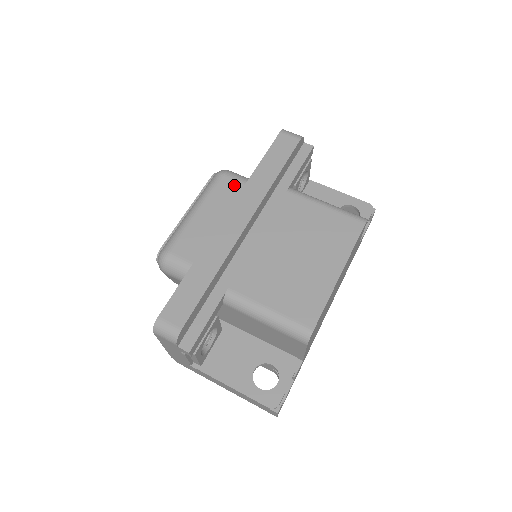
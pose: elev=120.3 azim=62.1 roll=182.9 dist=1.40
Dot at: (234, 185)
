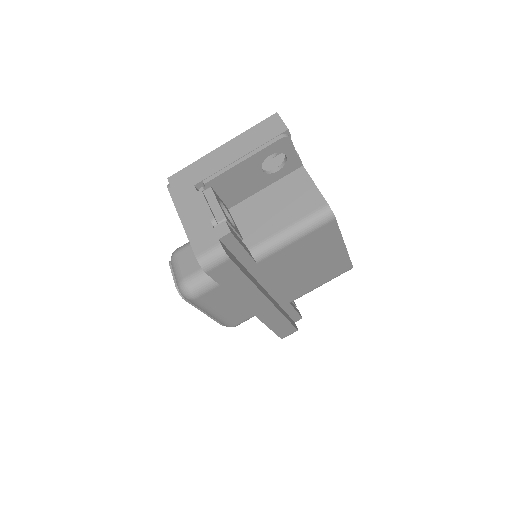
Dot at: (214, 293)
